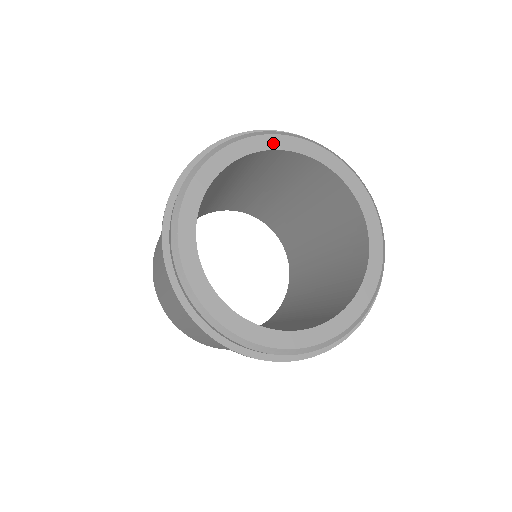
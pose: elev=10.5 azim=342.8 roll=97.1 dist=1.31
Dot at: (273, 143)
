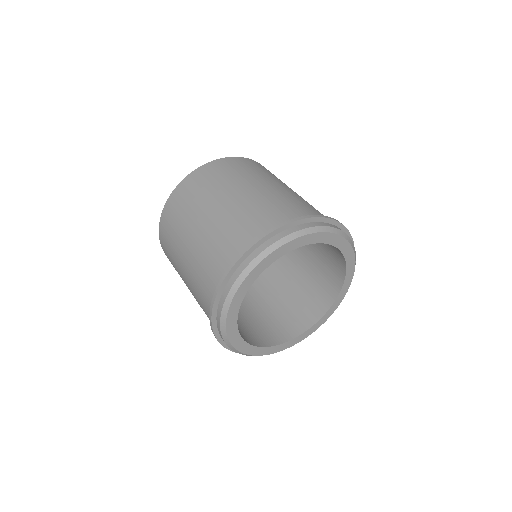
Dot at: (341, 245)
